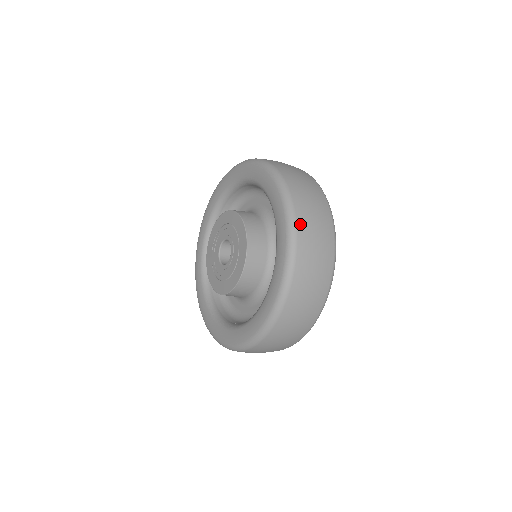
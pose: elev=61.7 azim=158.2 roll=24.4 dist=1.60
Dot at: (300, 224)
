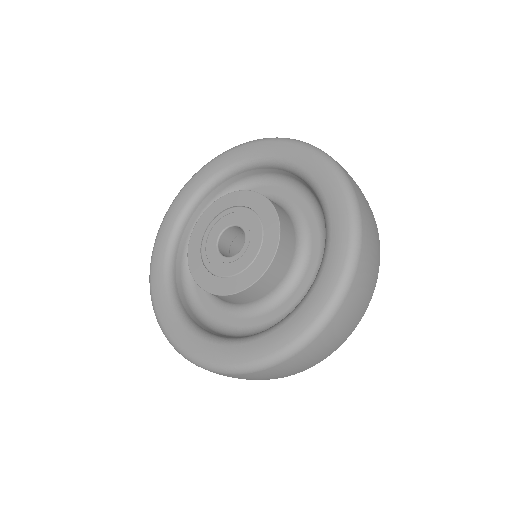
Dot at: occluded
